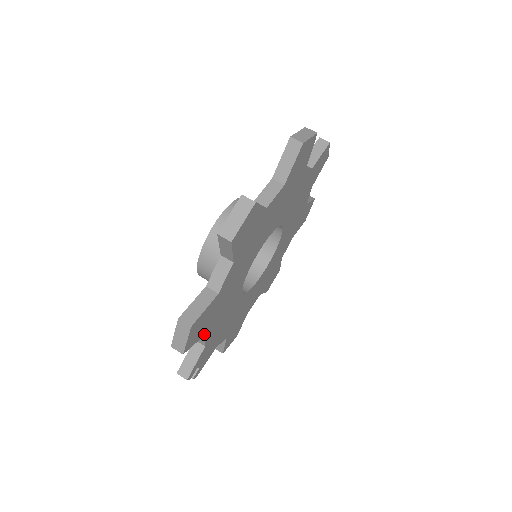
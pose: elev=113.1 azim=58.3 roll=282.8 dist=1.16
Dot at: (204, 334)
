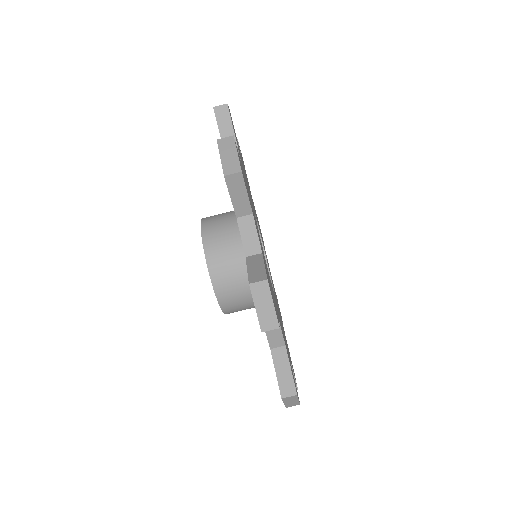
Dot at: (291, 366)
